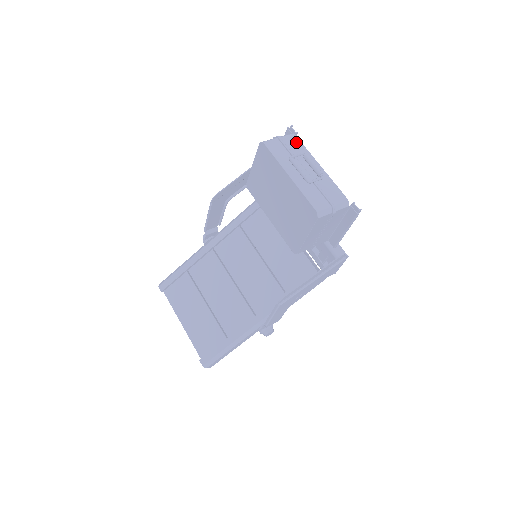
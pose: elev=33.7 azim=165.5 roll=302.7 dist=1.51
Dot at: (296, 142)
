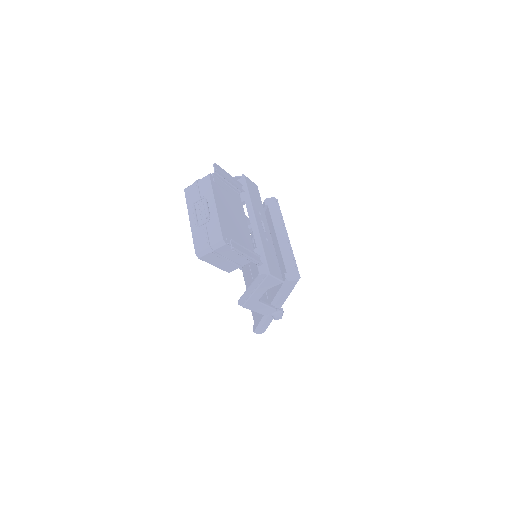
Dot at: (207, 184)
